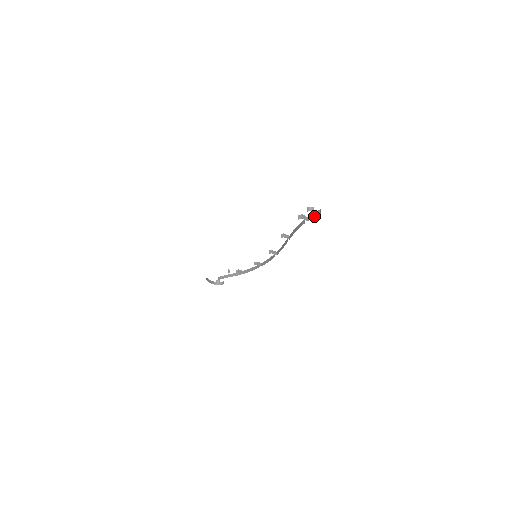
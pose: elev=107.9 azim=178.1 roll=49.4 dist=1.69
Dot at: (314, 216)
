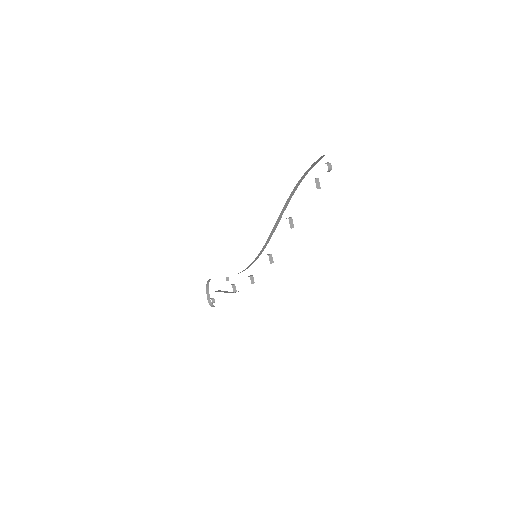
Dot at: occluded
